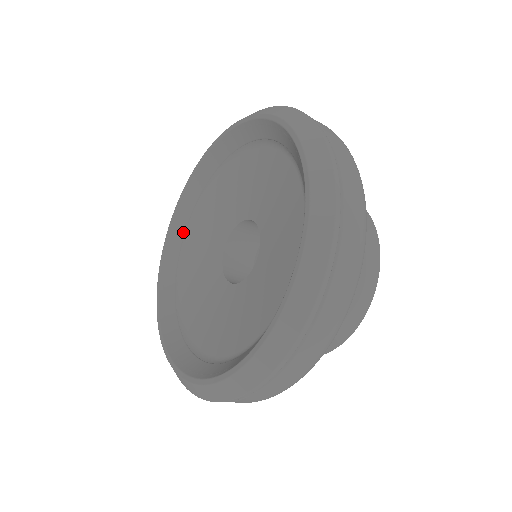
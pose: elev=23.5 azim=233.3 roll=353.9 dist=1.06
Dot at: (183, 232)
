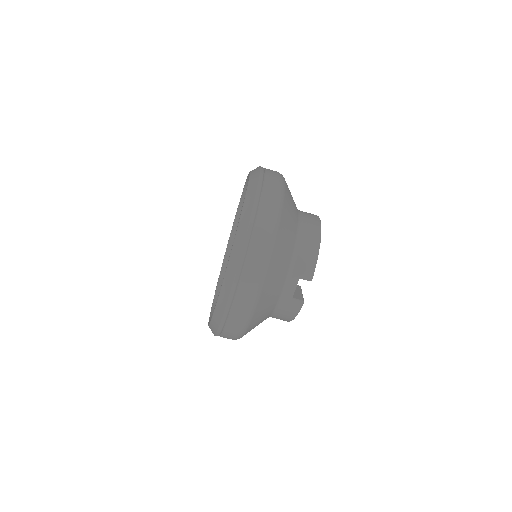
Dot at: occluded
